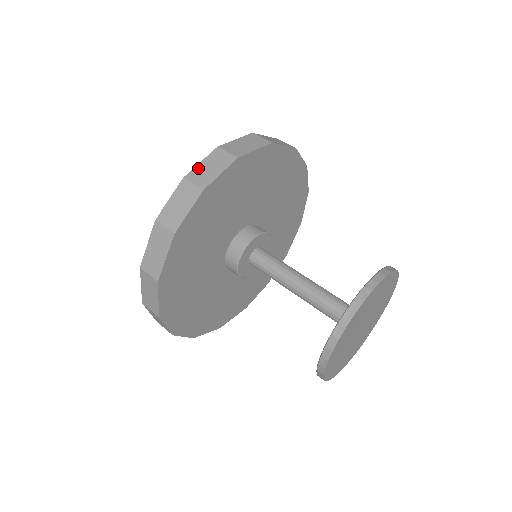
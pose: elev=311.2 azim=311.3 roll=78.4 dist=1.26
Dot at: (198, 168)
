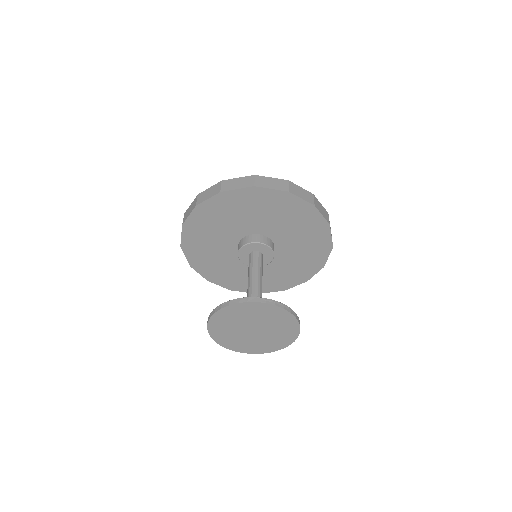
Dot at: (206, 191)
